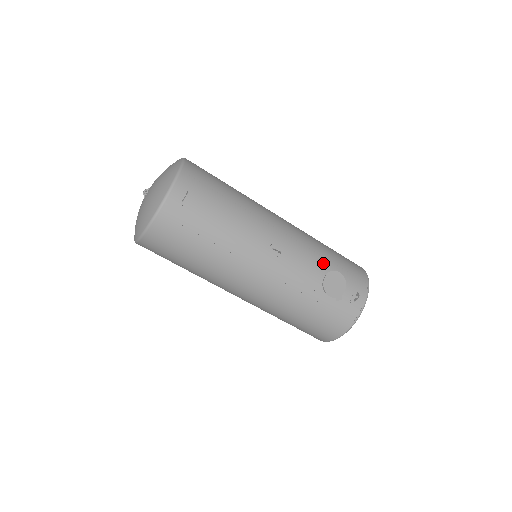
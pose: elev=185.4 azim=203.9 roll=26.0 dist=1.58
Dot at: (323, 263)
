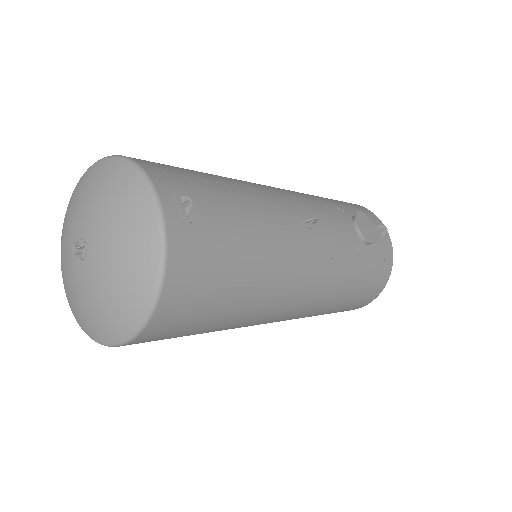
Dot at: (340, 211)
